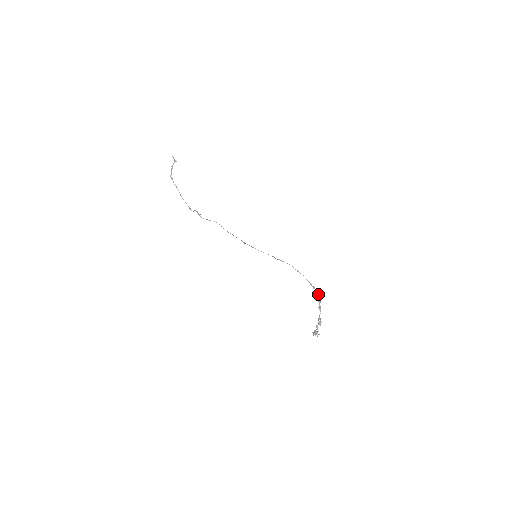
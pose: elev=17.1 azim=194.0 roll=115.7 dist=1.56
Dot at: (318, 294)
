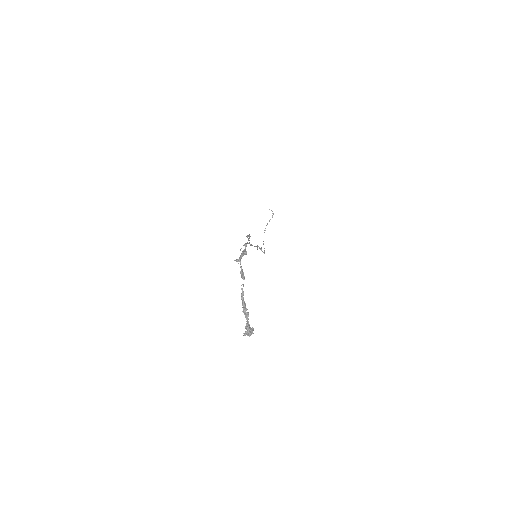
Dot at: (243, 251)
